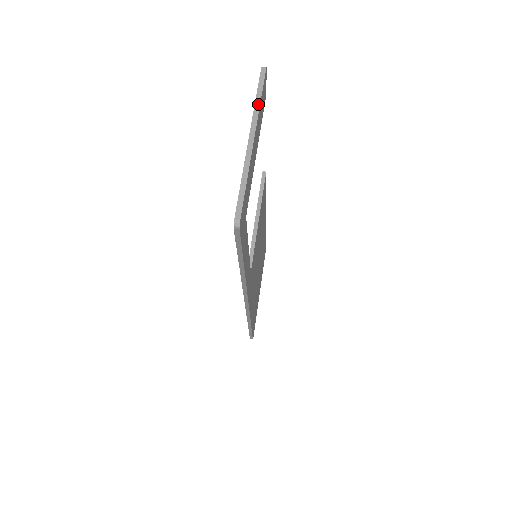
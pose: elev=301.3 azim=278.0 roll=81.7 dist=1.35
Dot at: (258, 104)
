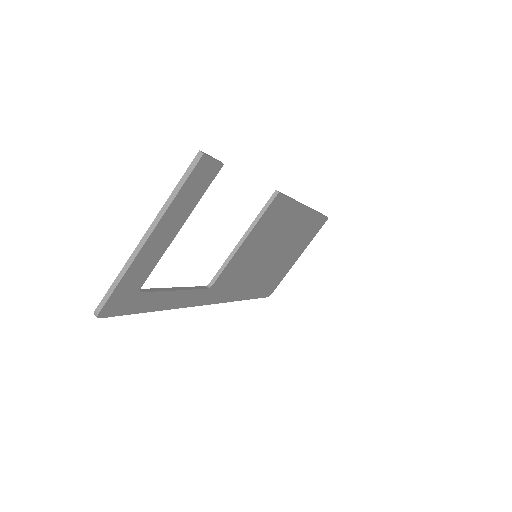
Dot at: (171, 199)
